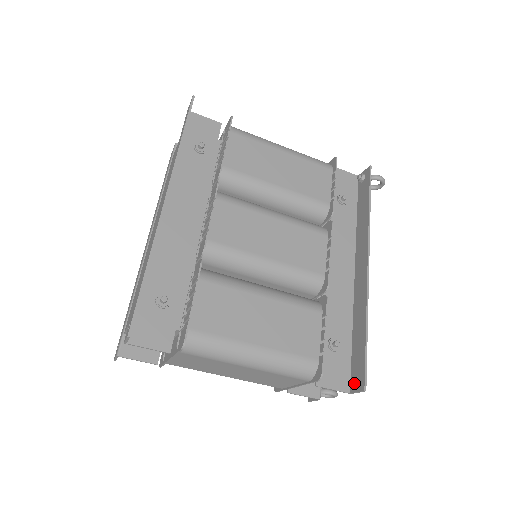
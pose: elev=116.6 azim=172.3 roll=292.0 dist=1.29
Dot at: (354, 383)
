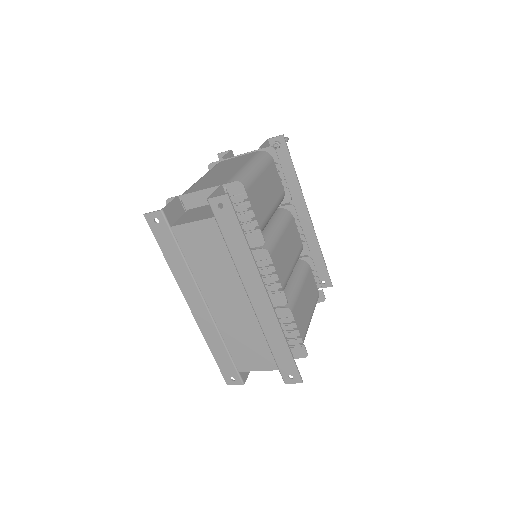
Dot at: (321, 284)
